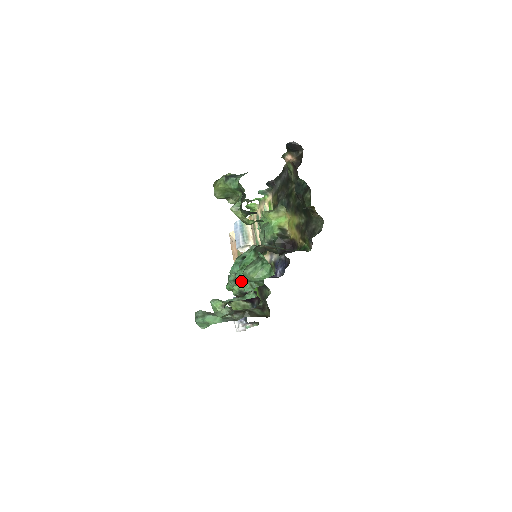
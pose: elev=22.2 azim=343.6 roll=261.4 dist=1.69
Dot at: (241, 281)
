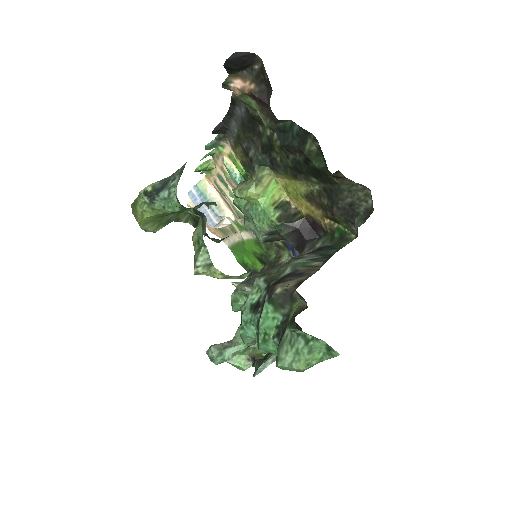
Dot at: occluded
